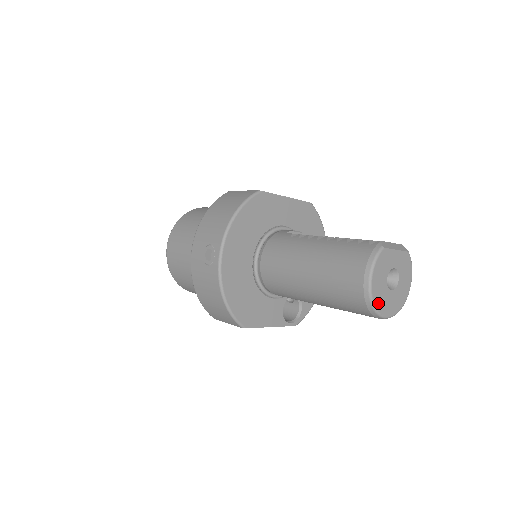
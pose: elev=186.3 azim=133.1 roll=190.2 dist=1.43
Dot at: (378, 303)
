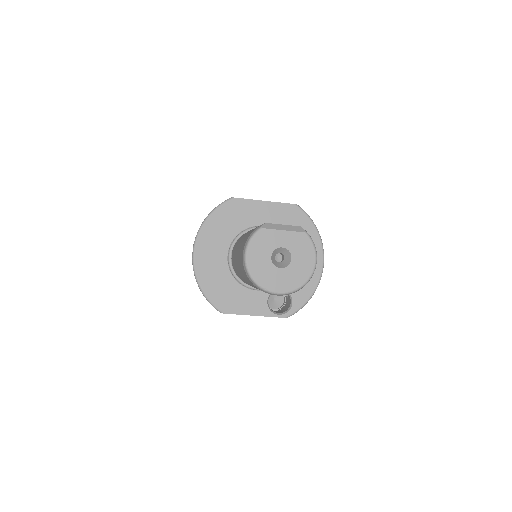
Dot at: (260, 278)
